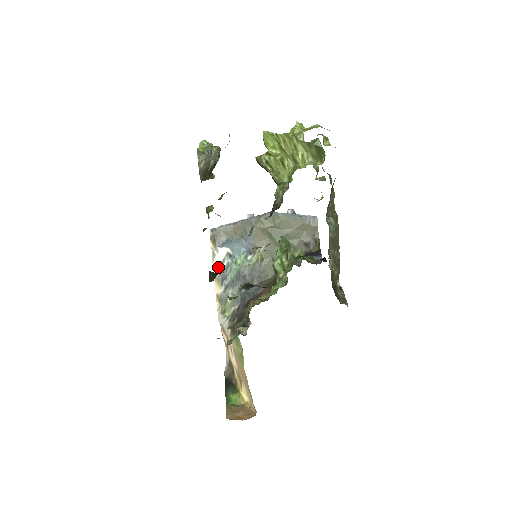
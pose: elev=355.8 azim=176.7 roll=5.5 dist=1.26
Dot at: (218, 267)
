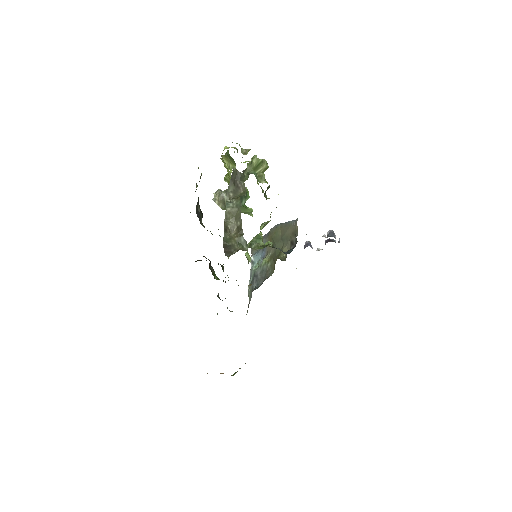
Dot at: occluded
